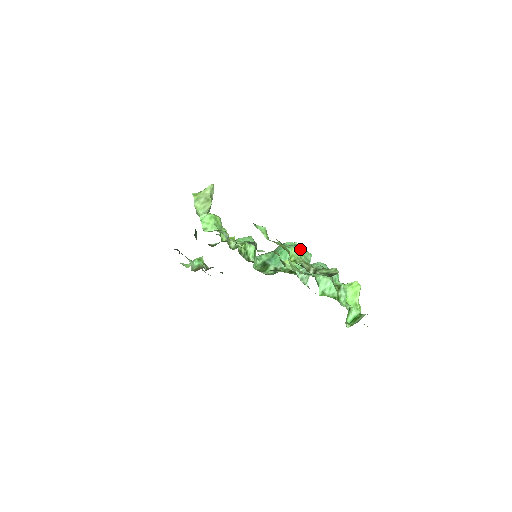
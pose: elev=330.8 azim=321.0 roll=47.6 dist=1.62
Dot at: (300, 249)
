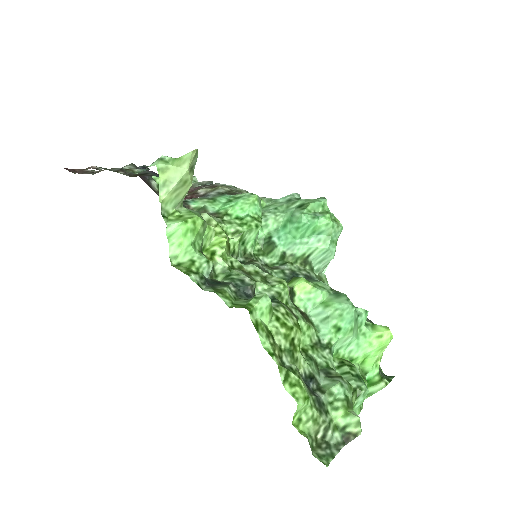
Dot at: (327, 226)
